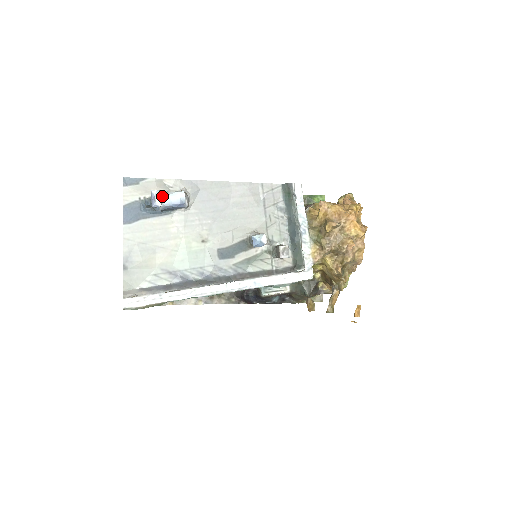
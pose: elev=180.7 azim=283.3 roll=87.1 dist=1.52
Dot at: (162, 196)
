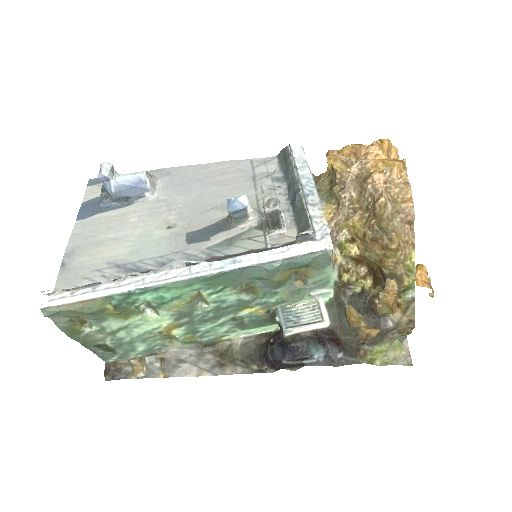
Dot at: (117, 175)
